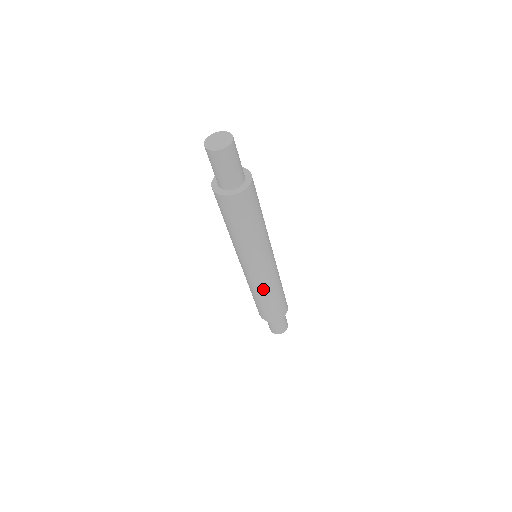
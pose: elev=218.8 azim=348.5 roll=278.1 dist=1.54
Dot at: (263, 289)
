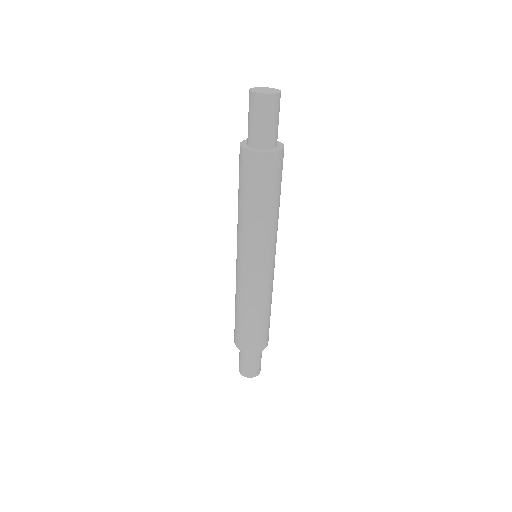
Dot at: (260, 298)
